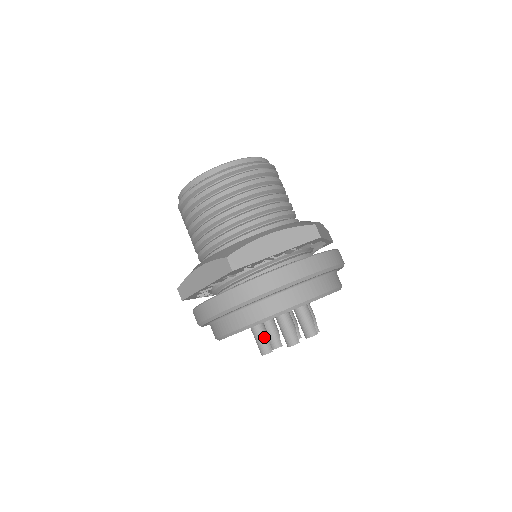
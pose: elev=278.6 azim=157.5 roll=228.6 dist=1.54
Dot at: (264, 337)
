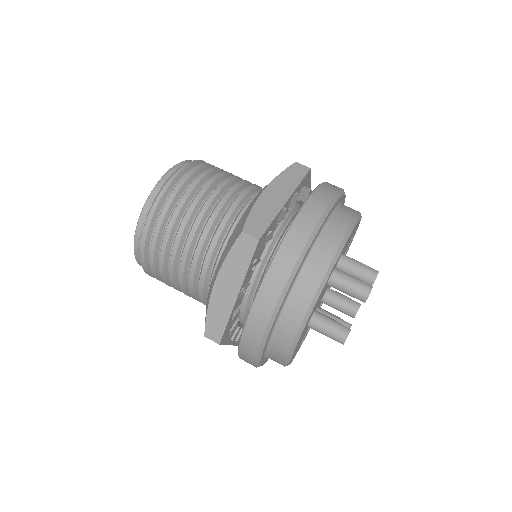
Dot at: (330, 322)
